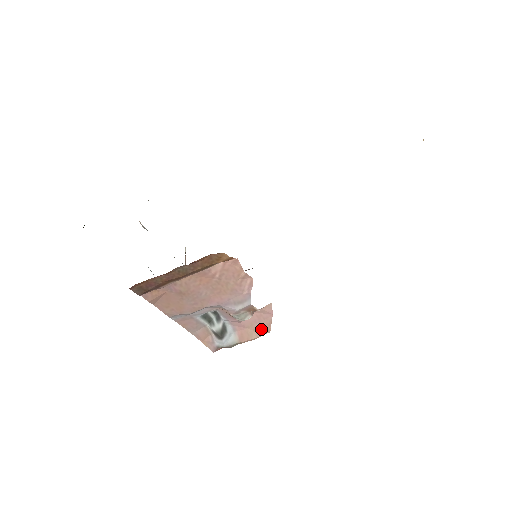
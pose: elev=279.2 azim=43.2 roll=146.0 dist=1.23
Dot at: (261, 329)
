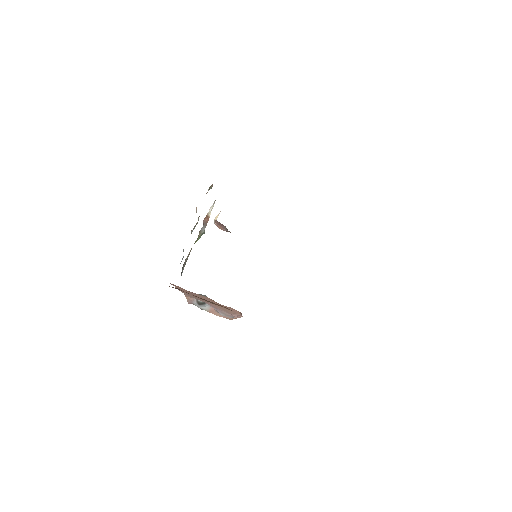
Dot at: occluded
